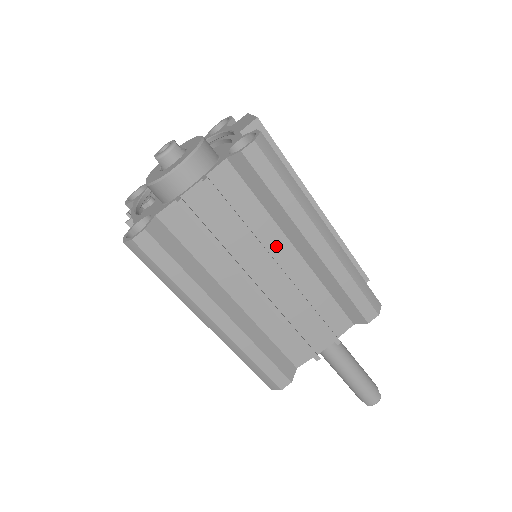
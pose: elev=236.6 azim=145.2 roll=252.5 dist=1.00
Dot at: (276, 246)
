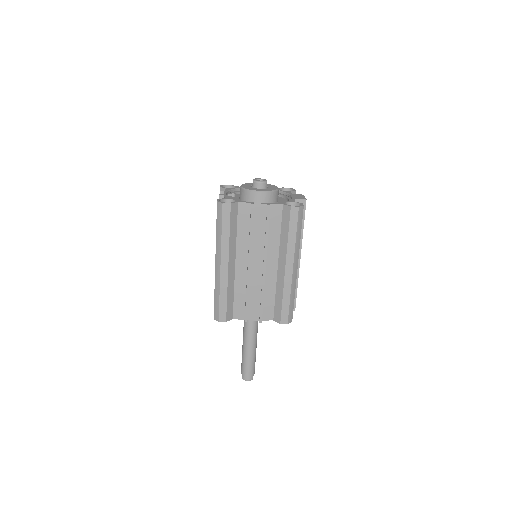
Dot at: (271, 255)
